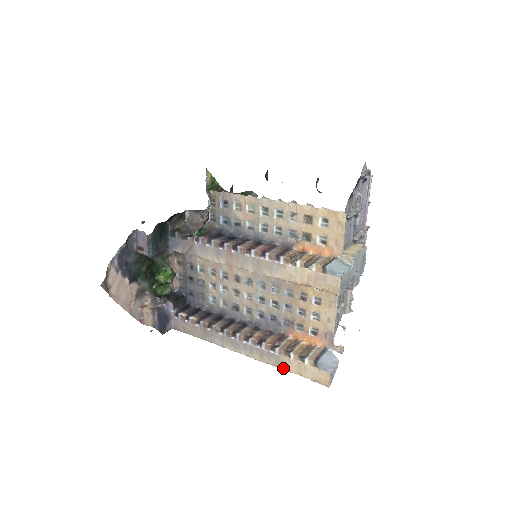
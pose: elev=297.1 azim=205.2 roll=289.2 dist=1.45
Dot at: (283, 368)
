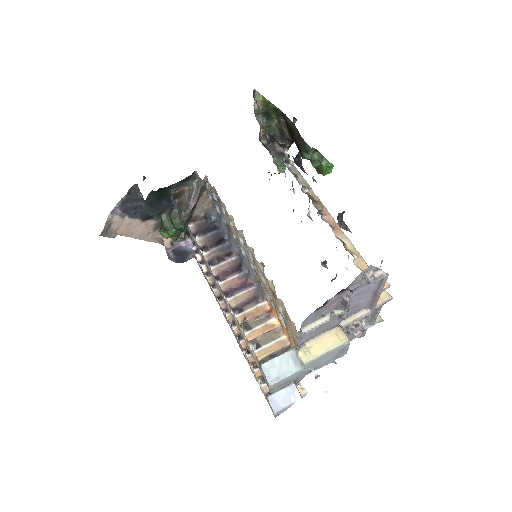
Dot at: (251, 370)
